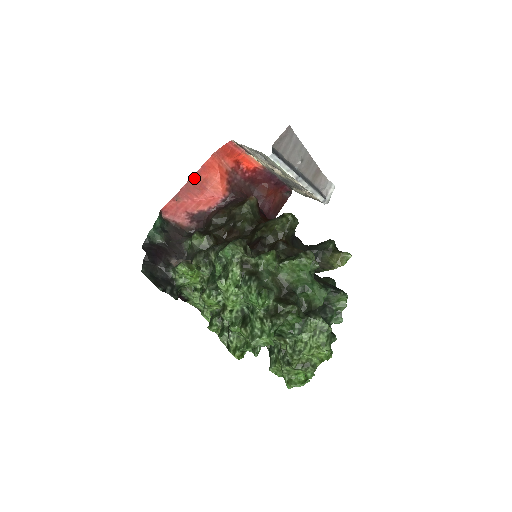
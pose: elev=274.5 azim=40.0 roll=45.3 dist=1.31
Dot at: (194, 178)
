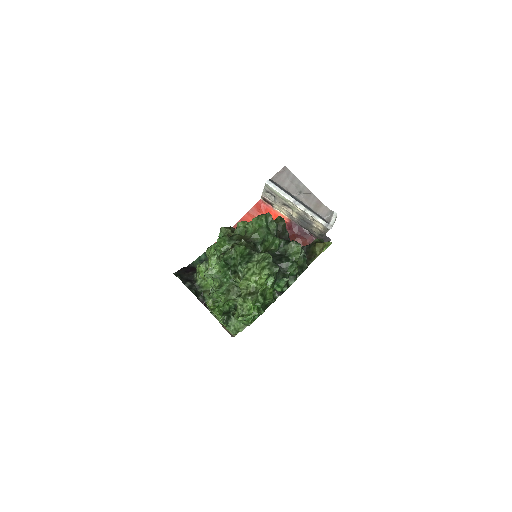
Dot at: occluded
